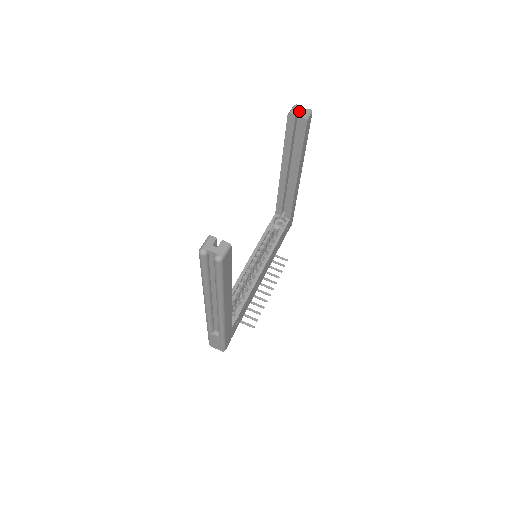
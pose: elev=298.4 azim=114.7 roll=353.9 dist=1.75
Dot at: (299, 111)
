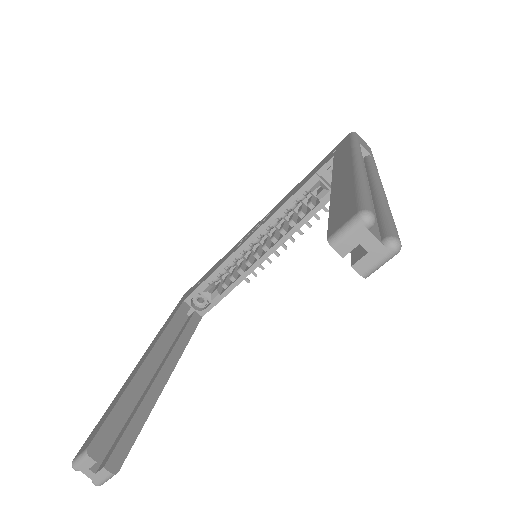
Dot at: (361, 244)
